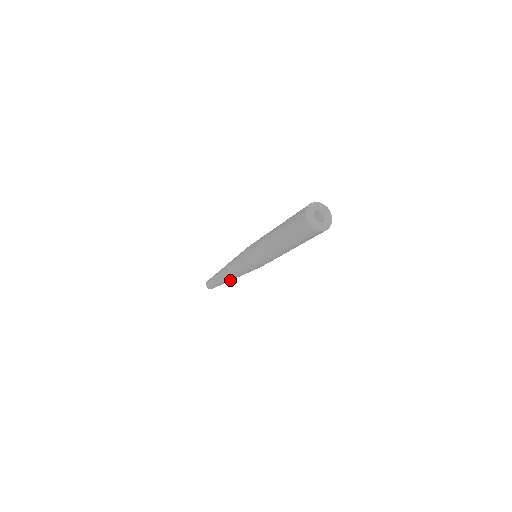
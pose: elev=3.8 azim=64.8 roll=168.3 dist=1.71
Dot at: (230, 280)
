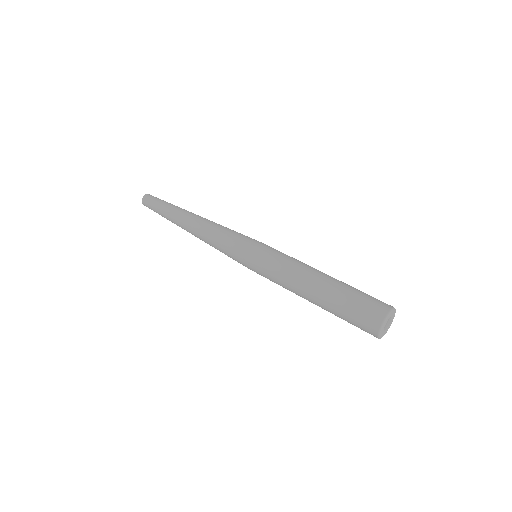
Dot at: occluded
